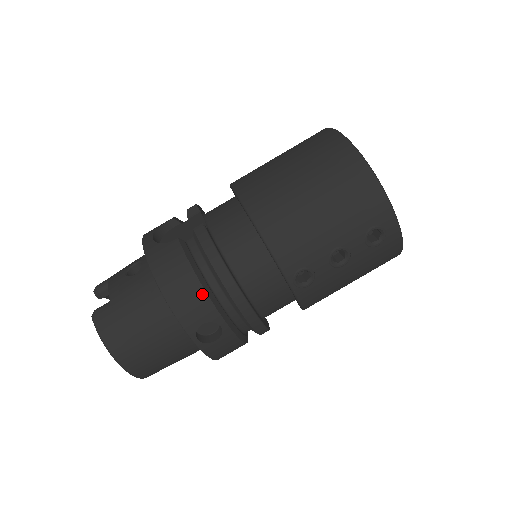
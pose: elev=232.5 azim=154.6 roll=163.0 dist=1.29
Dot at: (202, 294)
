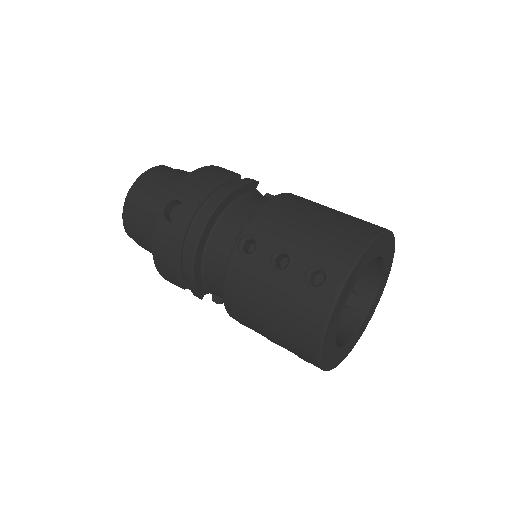
Dot at: (203, 188)
